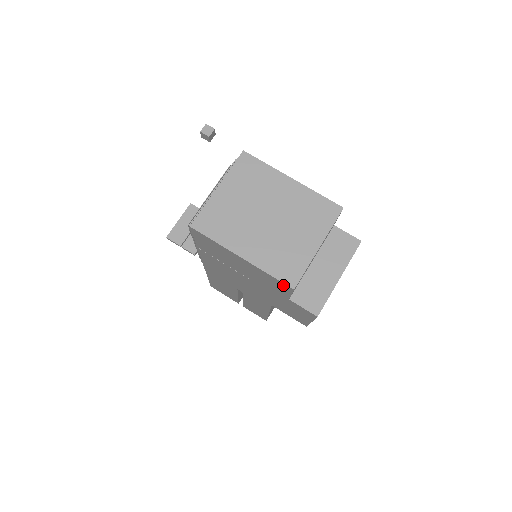
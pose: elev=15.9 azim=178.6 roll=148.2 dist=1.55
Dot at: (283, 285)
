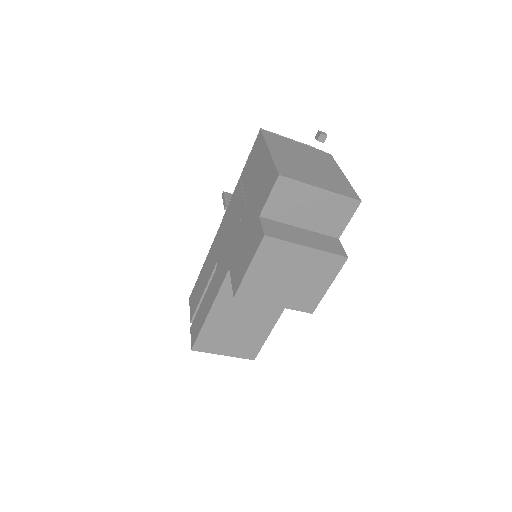
Dot at: (274, 176)
